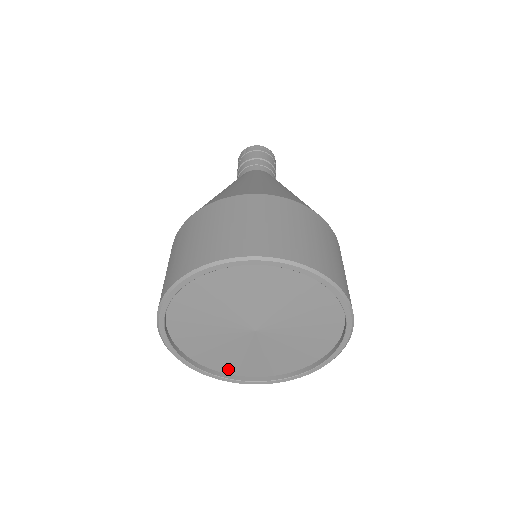
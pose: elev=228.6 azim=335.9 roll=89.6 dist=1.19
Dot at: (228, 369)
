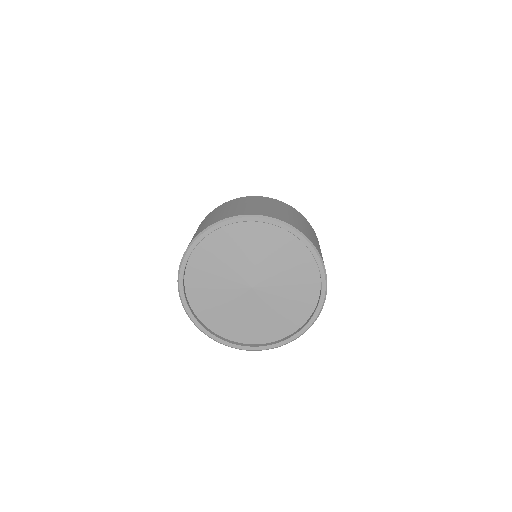
Dot at: (288, 329)
